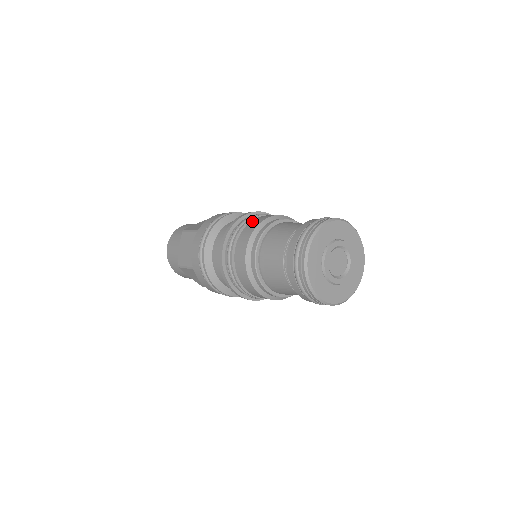
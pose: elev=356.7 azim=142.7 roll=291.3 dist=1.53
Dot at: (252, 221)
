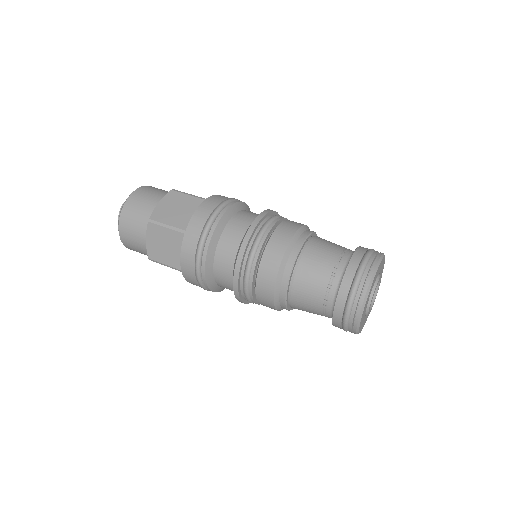
Dot at: (258, 290)
